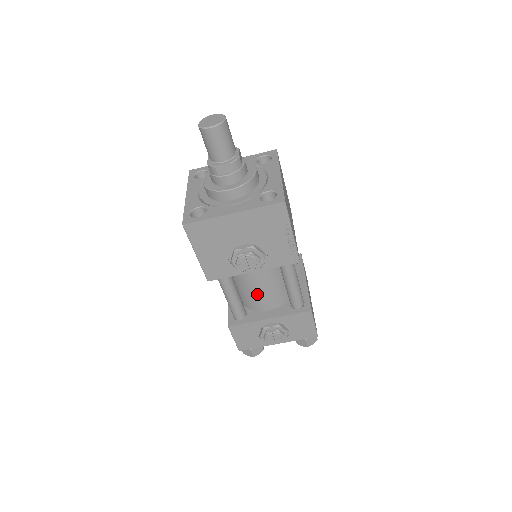
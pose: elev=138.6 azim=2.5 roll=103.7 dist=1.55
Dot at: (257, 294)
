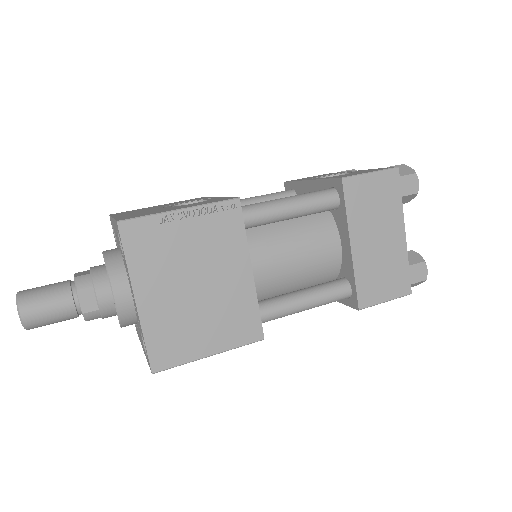
Dot at: occluded
